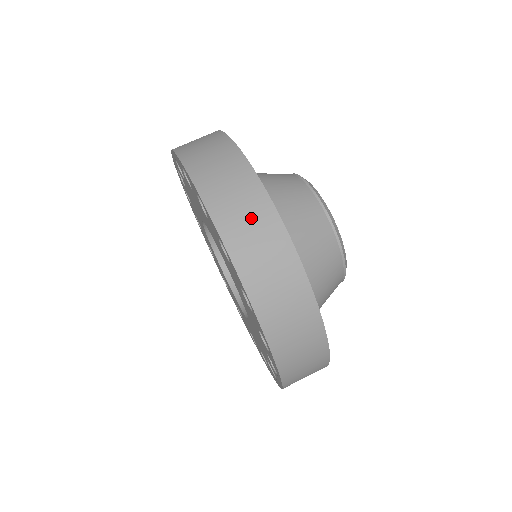
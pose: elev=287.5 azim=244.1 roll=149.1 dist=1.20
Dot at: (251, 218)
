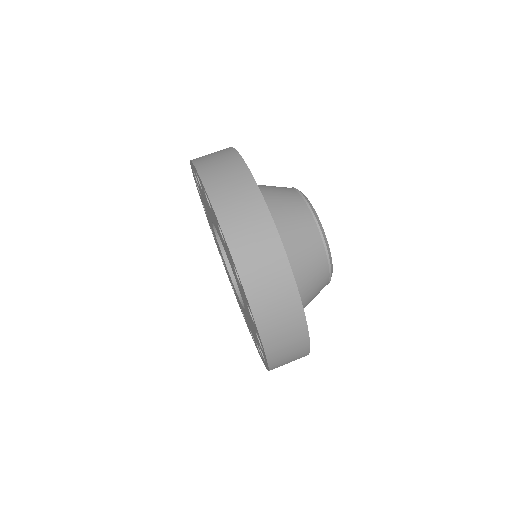
Dot at: (263, 256)
